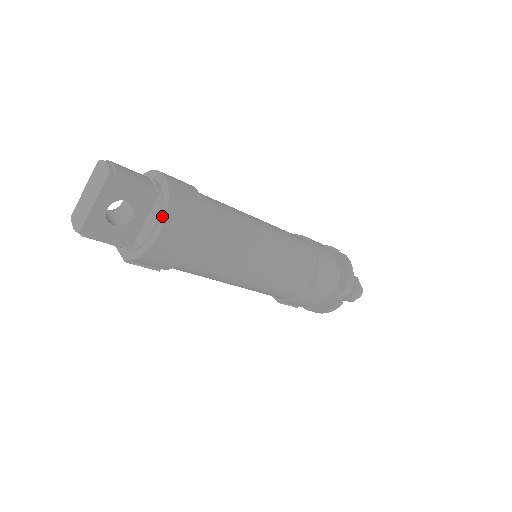
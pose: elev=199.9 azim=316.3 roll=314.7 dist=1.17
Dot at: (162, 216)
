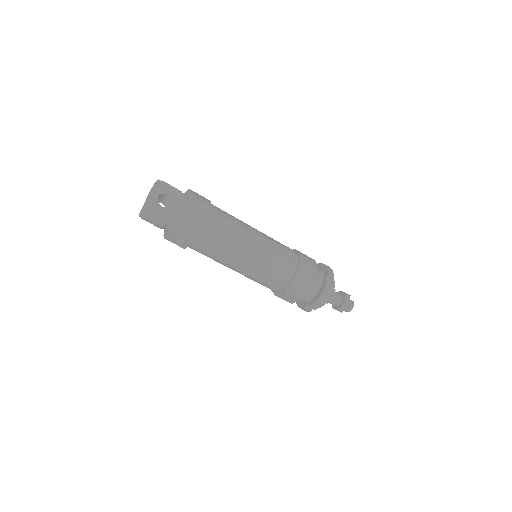
Dot at: (188, 196)
